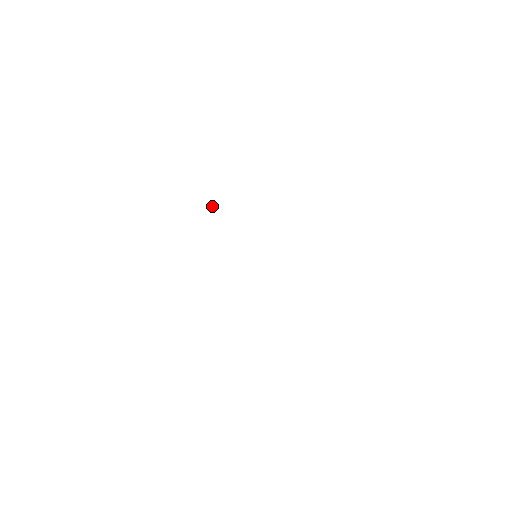
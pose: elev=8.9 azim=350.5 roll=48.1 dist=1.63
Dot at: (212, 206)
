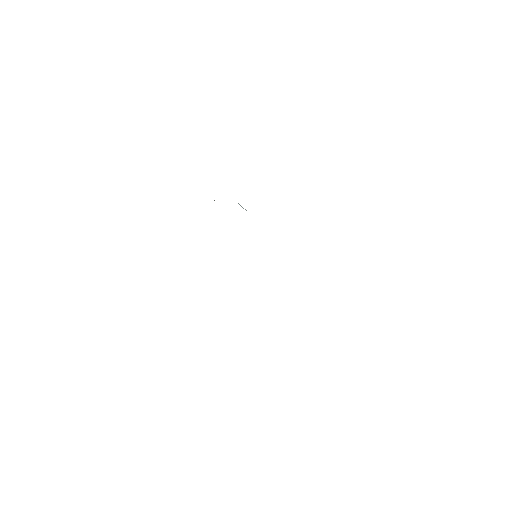
Dot at: occluded
